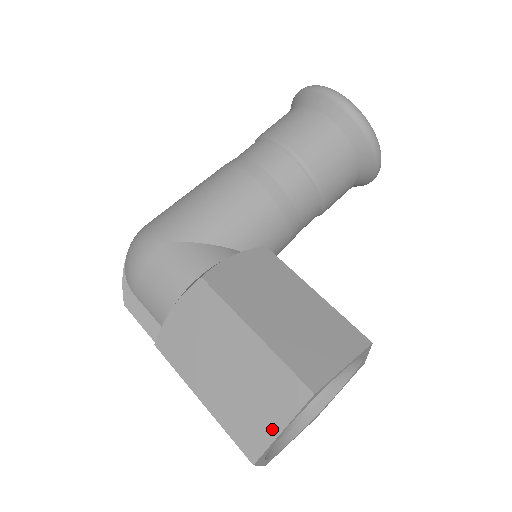
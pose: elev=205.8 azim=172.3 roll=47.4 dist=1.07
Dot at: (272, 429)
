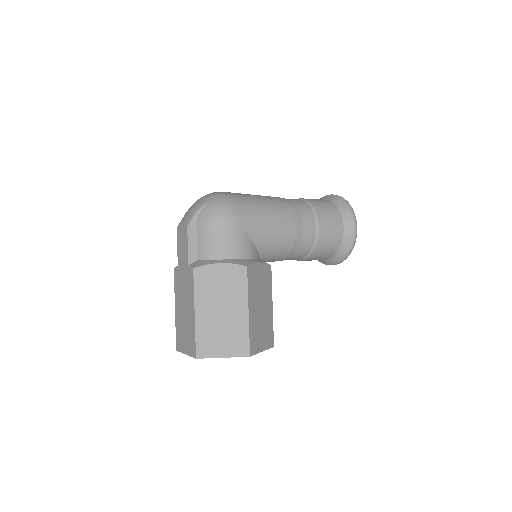
Dot at: (219, 353)
